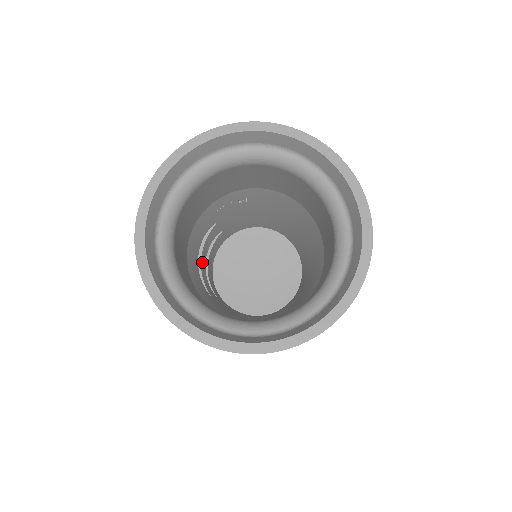
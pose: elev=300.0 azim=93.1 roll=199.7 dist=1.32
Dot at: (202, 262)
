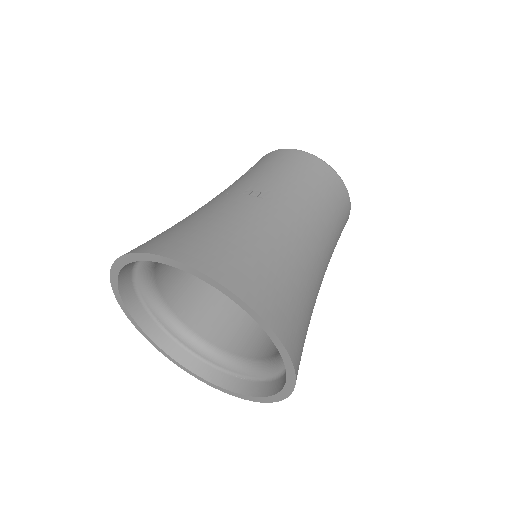
Dot at: occluded
